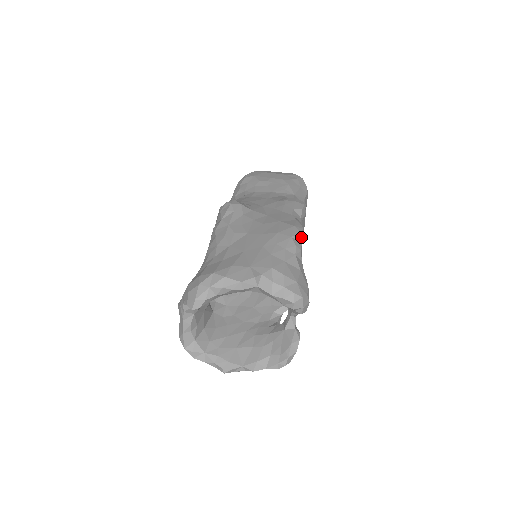
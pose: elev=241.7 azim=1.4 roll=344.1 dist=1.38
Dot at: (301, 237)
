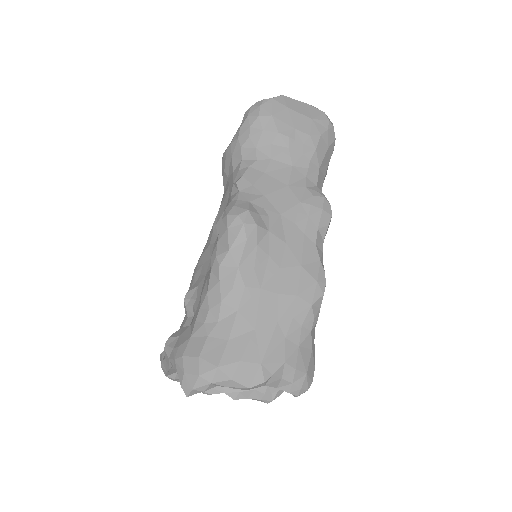
Dot at: occluded
